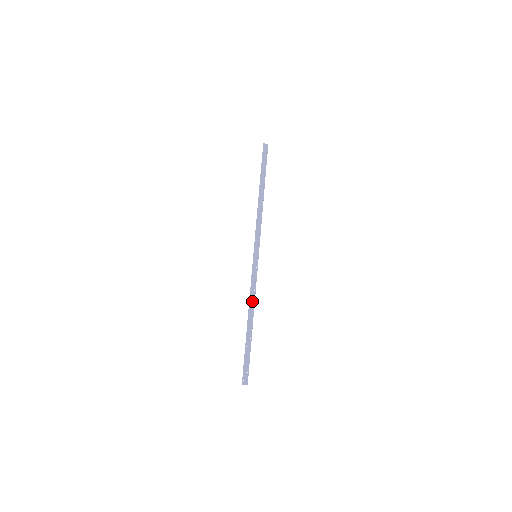
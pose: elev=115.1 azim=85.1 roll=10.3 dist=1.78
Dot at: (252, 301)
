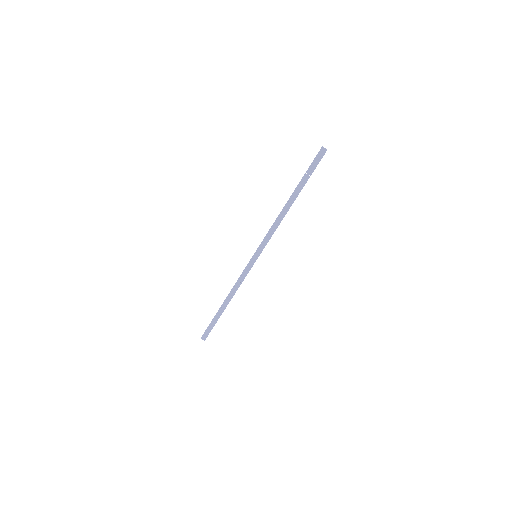
Dot at: (235, 289)
